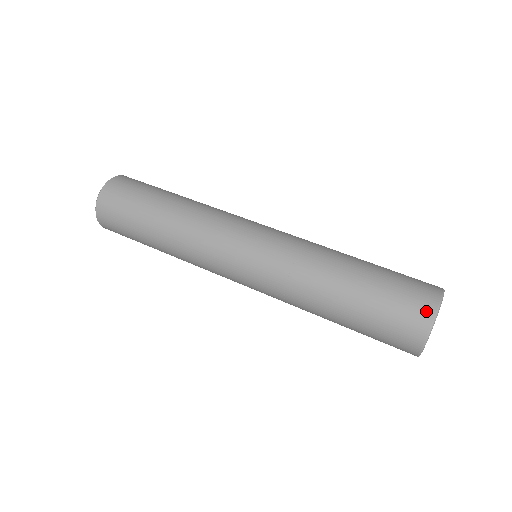
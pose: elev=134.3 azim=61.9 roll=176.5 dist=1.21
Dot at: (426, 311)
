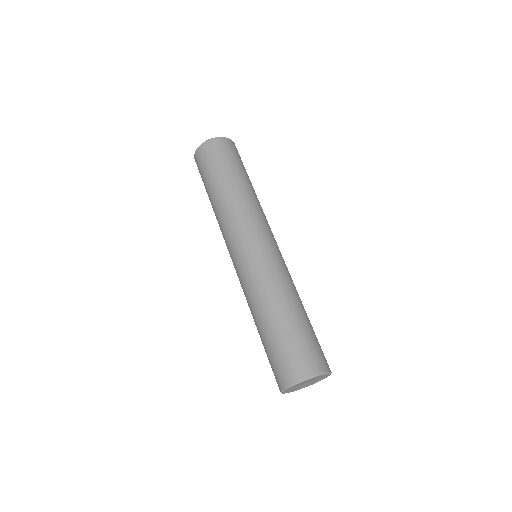
Dot at: (299, 374)
